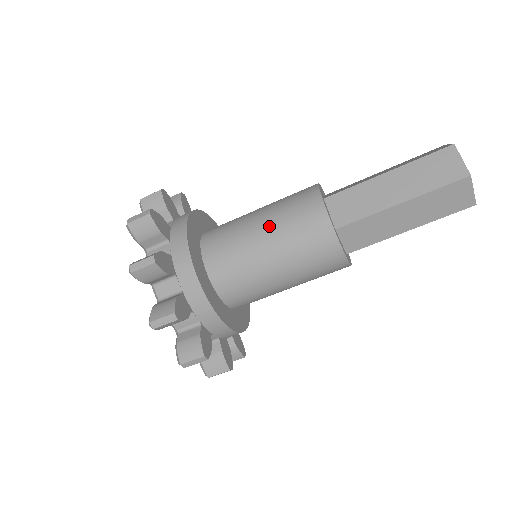
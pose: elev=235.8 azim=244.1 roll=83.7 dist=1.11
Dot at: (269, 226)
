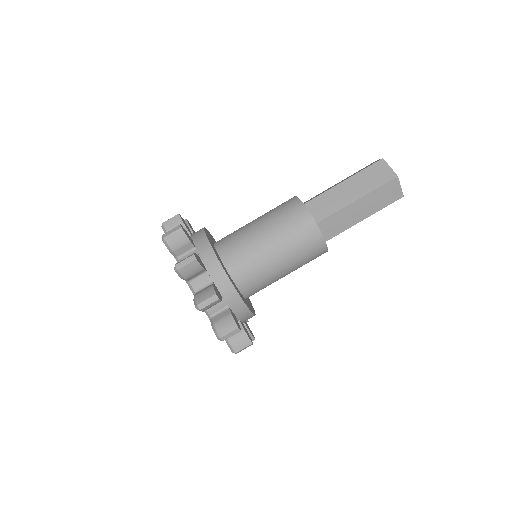
Dot at: occluded
